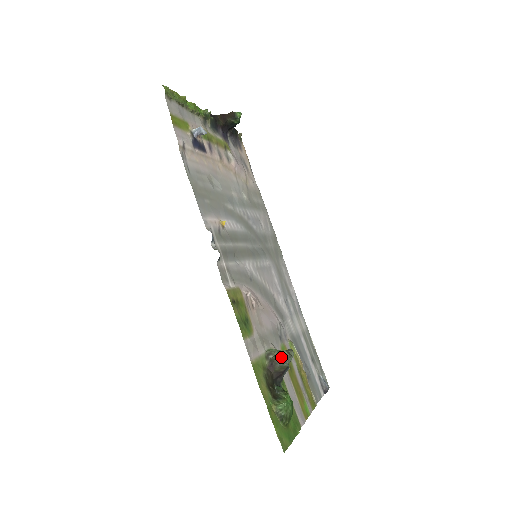
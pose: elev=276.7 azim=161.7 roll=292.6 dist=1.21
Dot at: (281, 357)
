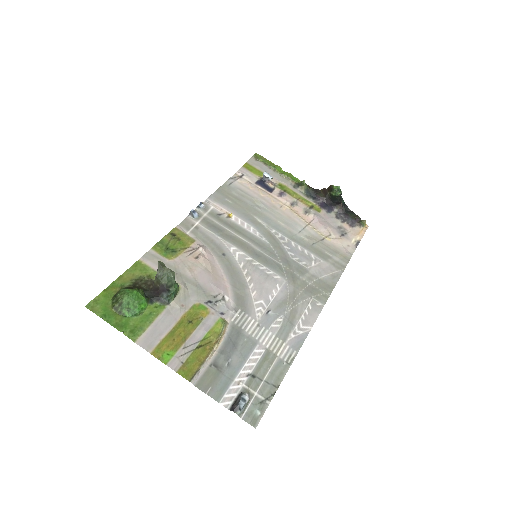
Dot at: (158, 267)
